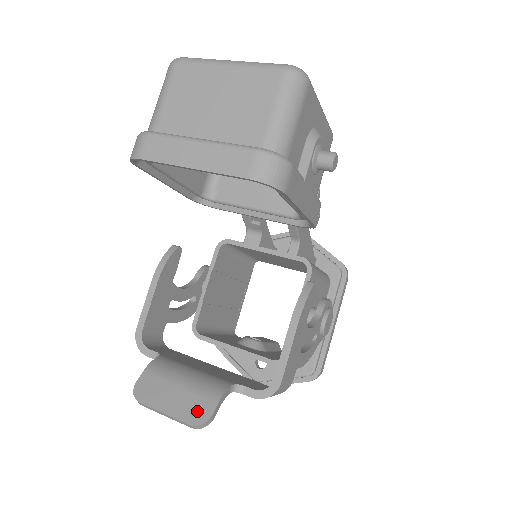
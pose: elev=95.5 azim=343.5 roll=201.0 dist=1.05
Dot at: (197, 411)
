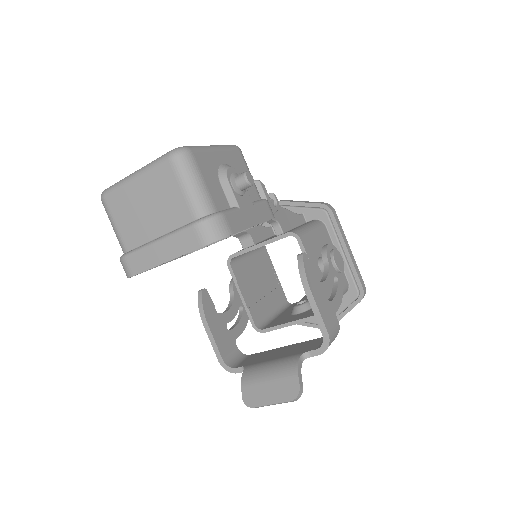
Dot at: (289, 390)
